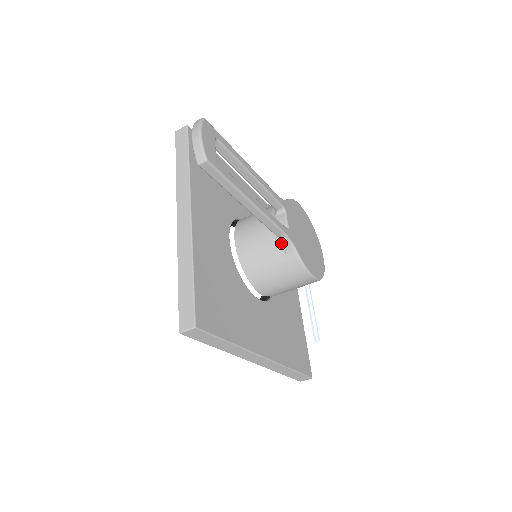
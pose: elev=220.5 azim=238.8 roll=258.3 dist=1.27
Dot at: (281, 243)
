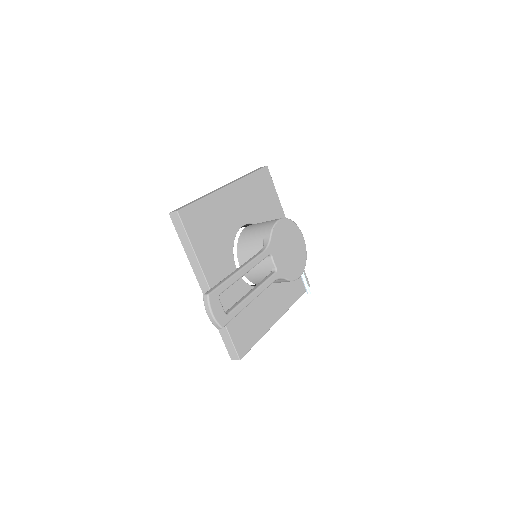
Dot at: occluded
